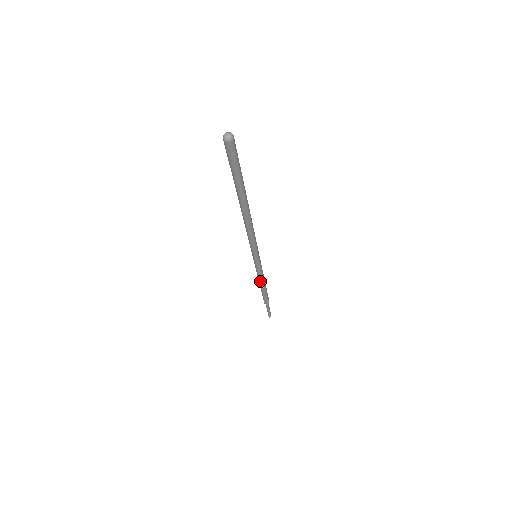
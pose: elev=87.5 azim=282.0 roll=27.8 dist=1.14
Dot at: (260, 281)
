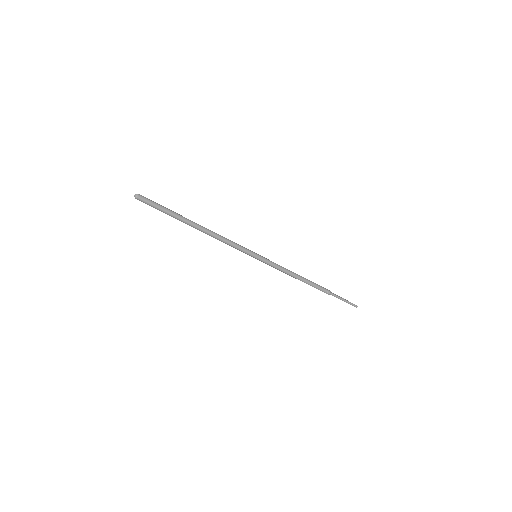
Dot at: (289, 274)
